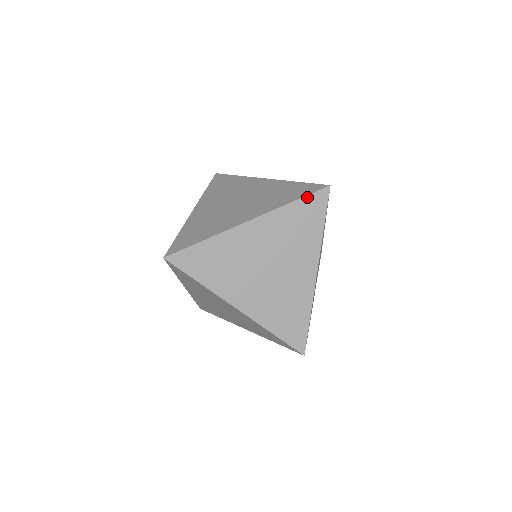
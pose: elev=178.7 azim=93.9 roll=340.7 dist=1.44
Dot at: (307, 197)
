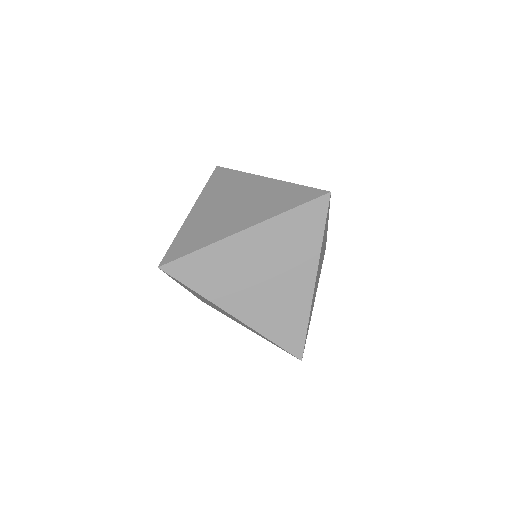
Dot at: (306, 204)
